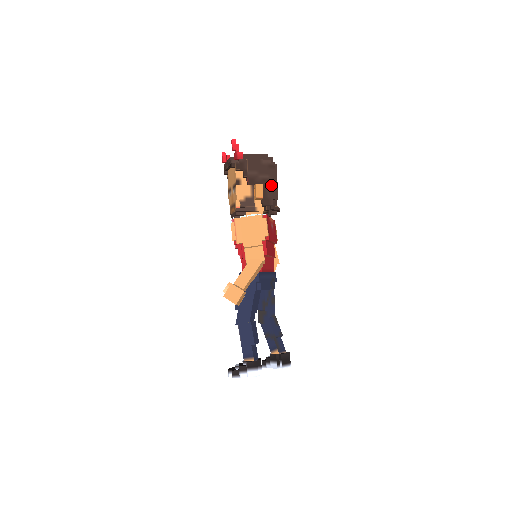
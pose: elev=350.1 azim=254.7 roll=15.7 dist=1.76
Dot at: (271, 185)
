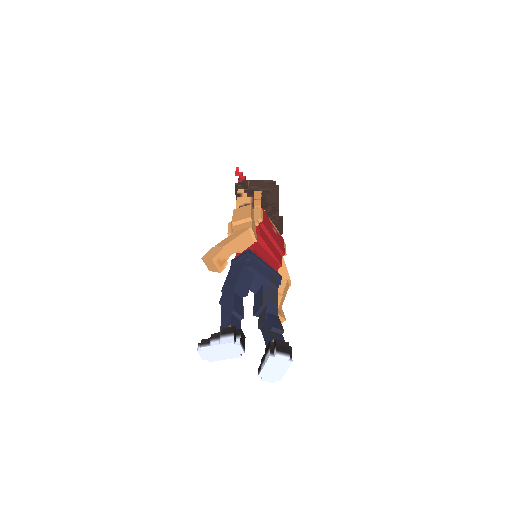
Dot at: (271, 194)
